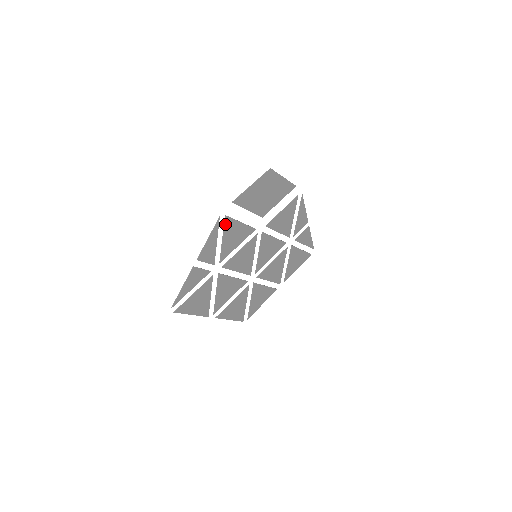
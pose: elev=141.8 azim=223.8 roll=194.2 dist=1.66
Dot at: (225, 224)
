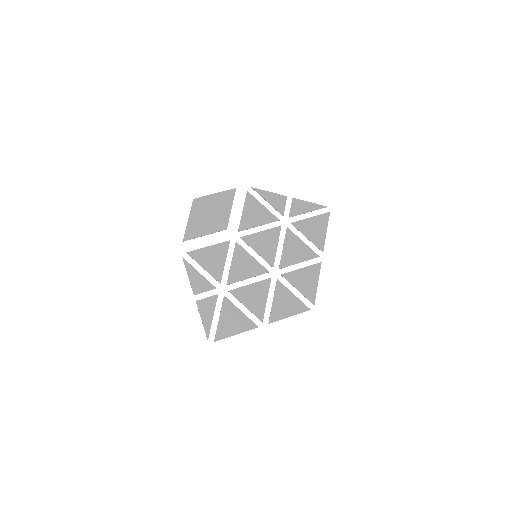
Dot at: (193, 258)
